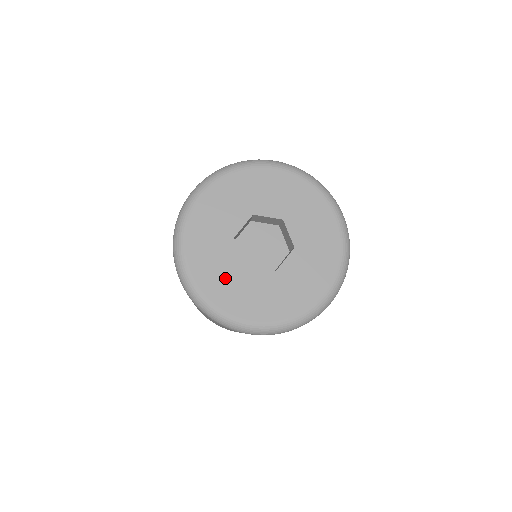
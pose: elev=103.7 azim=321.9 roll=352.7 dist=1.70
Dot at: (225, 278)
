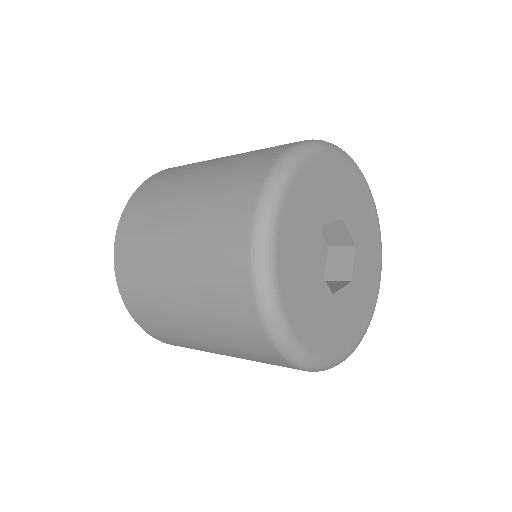
Dot at: (324, 321)
